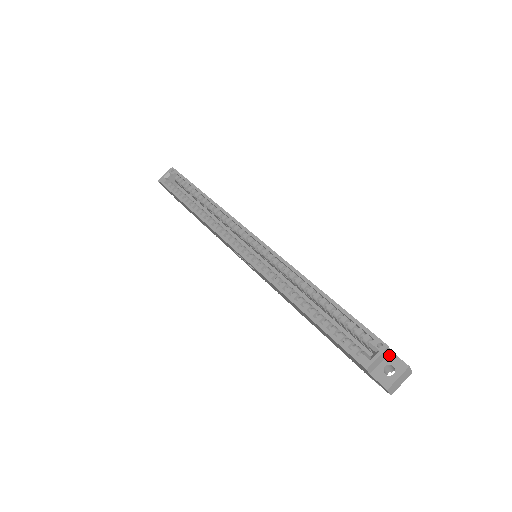
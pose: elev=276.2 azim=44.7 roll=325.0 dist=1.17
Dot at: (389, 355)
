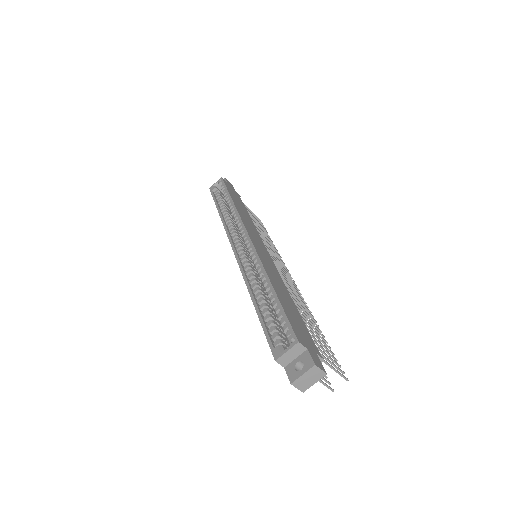
Dot at: (304, 352)
